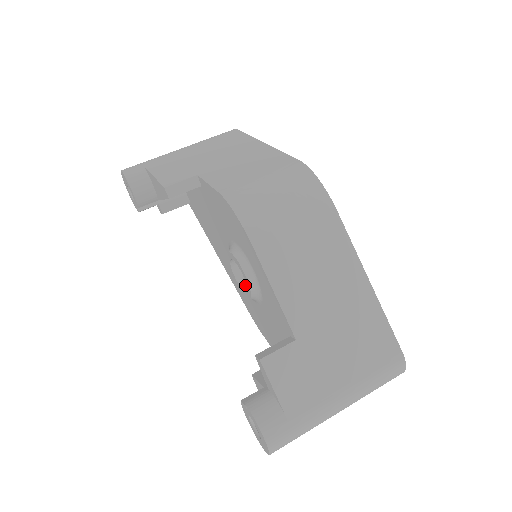
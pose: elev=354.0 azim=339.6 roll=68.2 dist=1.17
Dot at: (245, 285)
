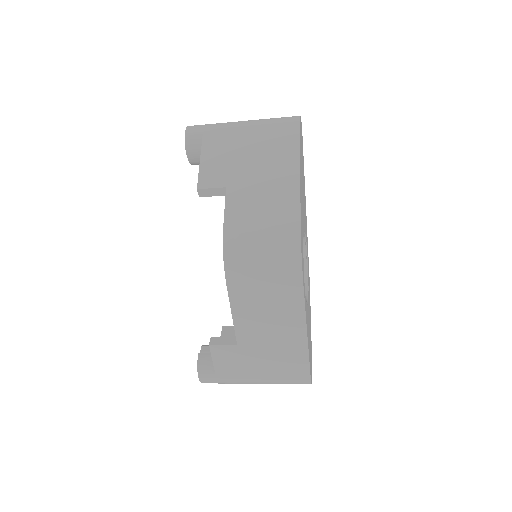
Dot at: occluded
